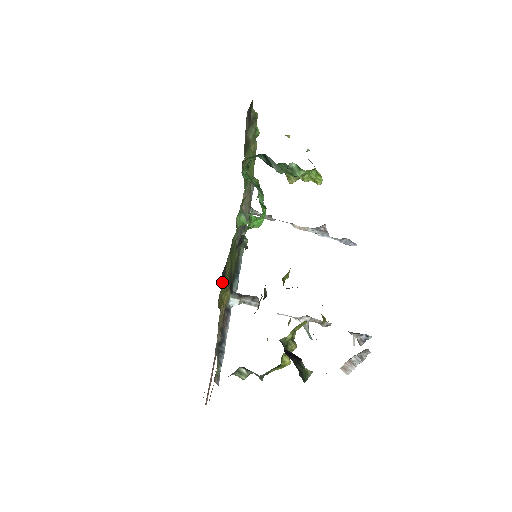
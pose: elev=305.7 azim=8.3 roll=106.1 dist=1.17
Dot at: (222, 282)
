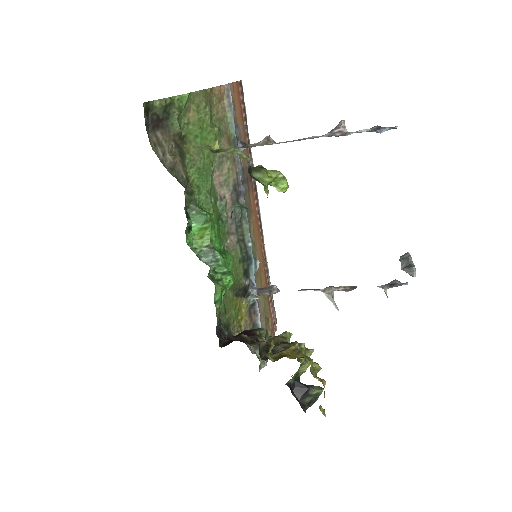
Dot at: occluded
